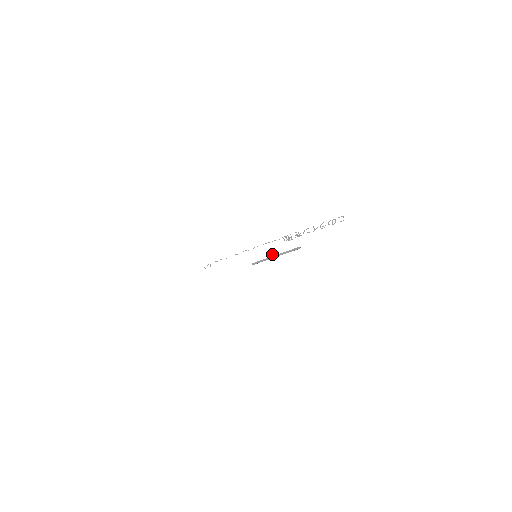
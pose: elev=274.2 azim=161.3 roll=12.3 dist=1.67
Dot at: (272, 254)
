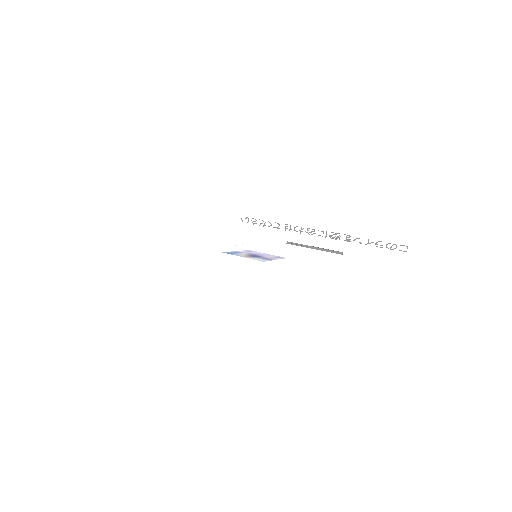
Dot at: occluded
